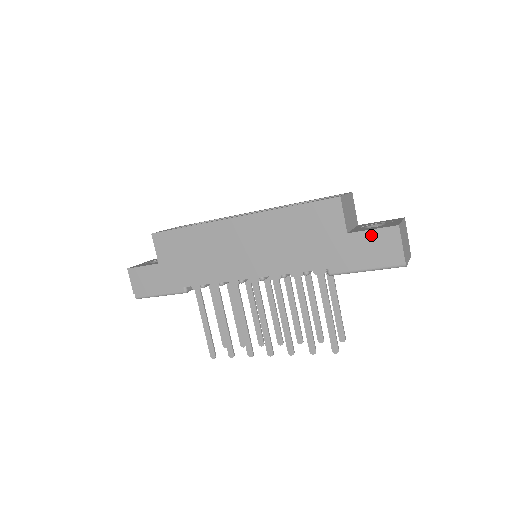
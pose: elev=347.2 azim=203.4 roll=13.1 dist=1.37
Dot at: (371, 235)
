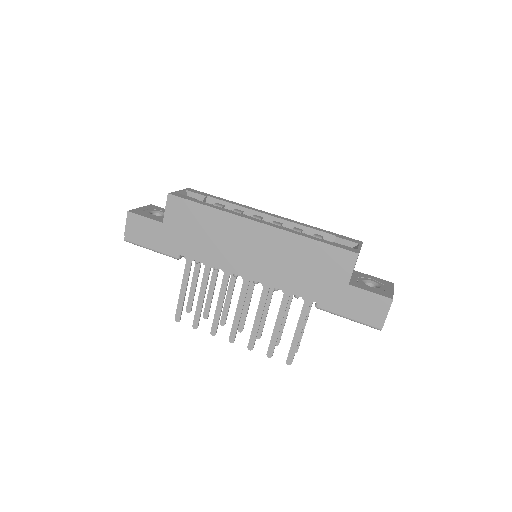
Dot at: (367, 295)
